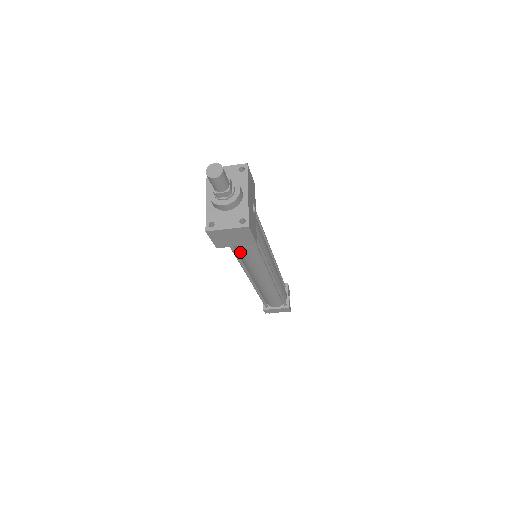
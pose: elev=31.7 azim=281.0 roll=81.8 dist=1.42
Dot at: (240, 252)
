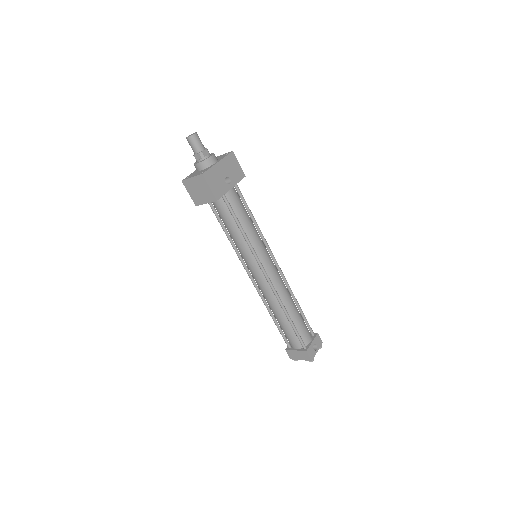
Dot at: (230, 233)
